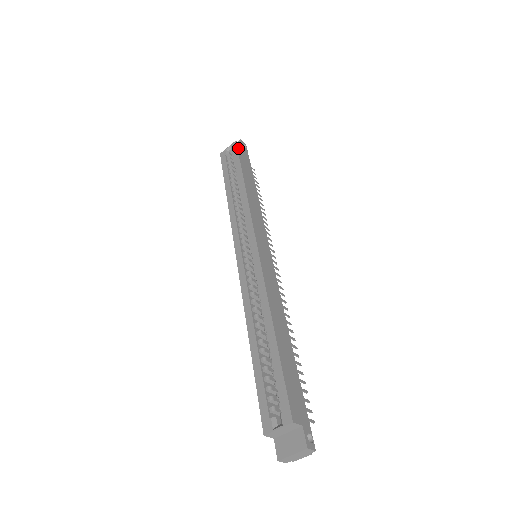
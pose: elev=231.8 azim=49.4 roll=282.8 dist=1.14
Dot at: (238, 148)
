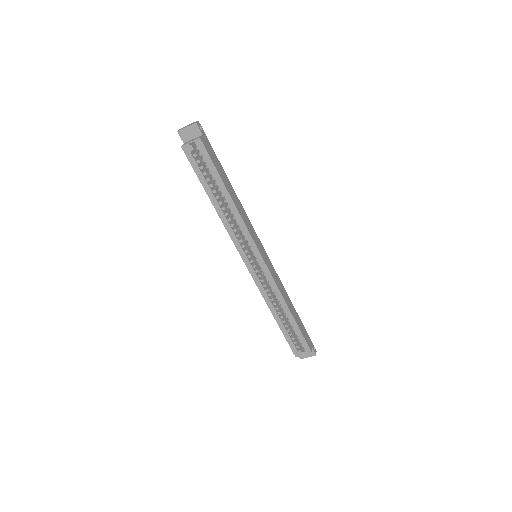
Dot at: (206, 148)
